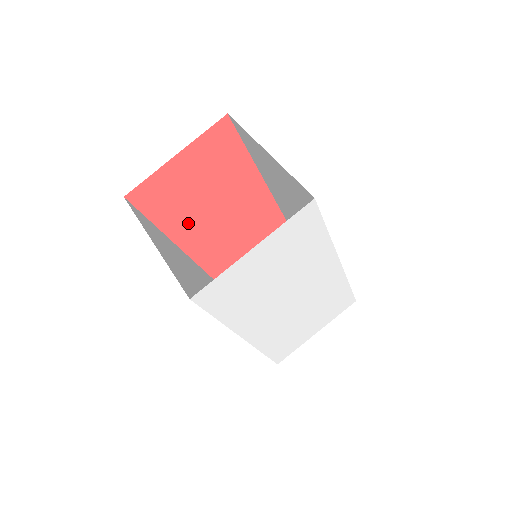
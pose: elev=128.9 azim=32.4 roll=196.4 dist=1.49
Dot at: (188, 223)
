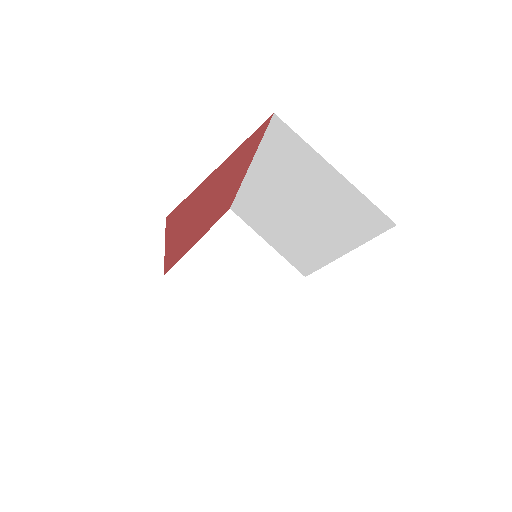
Dot at: (185, 226)
